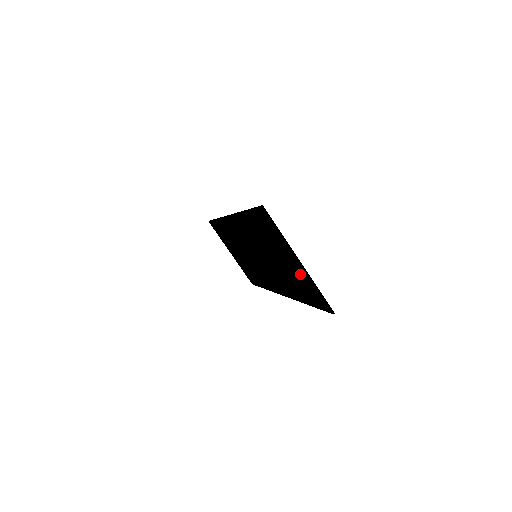
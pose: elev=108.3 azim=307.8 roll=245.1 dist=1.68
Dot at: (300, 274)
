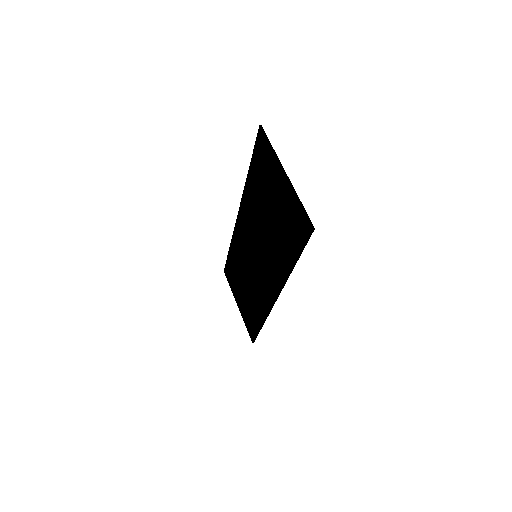
Dot at: (287, 200)
